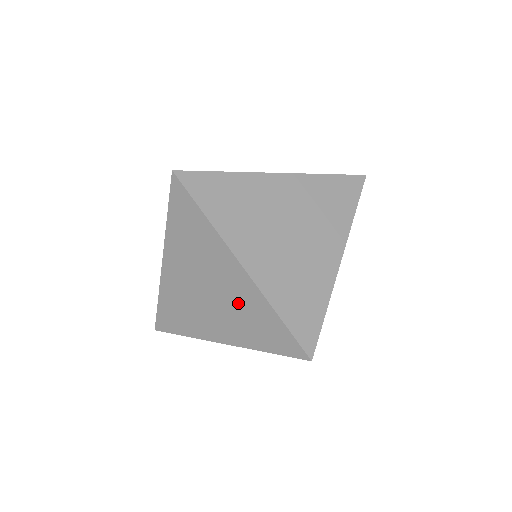
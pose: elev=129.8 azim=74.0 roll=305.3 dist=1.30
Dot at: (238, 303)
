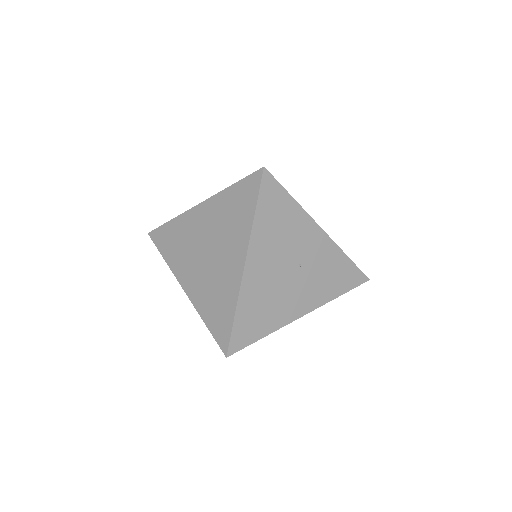
Dot at: occluded
